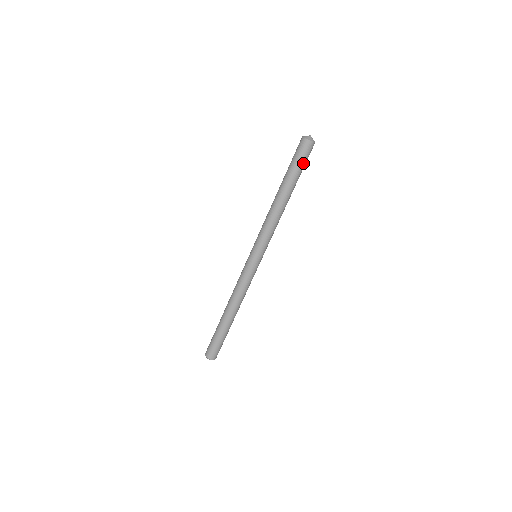
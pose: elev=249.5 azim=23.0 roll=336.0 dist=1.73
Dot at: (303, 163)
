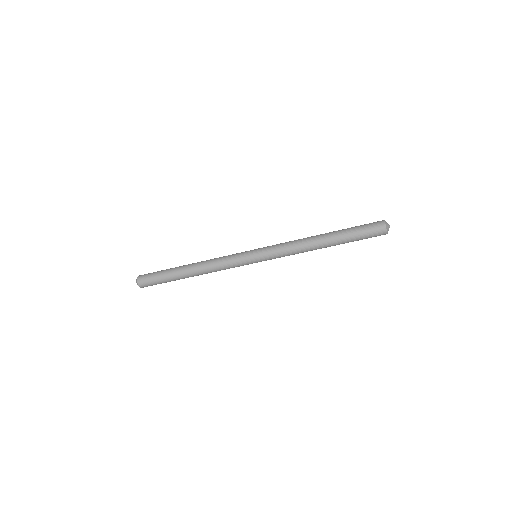
Dot at: occluded
